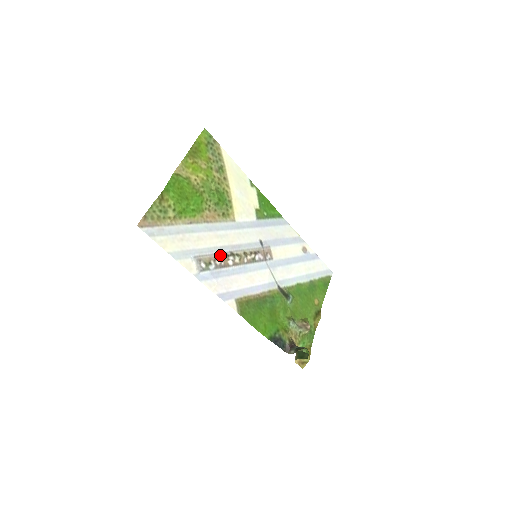
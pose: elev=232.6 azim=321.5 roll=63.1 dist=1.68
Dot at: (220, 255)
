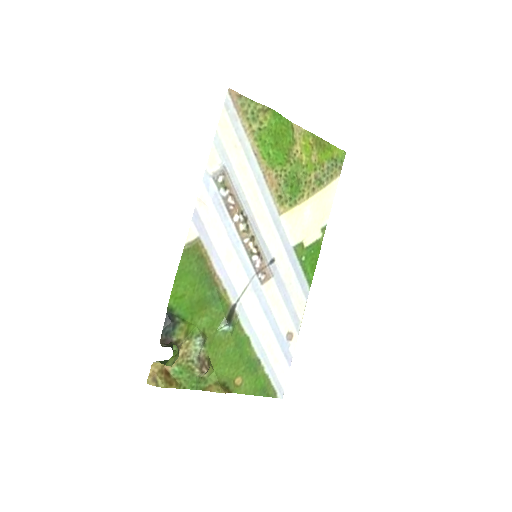
Dot at: (239, 202)
